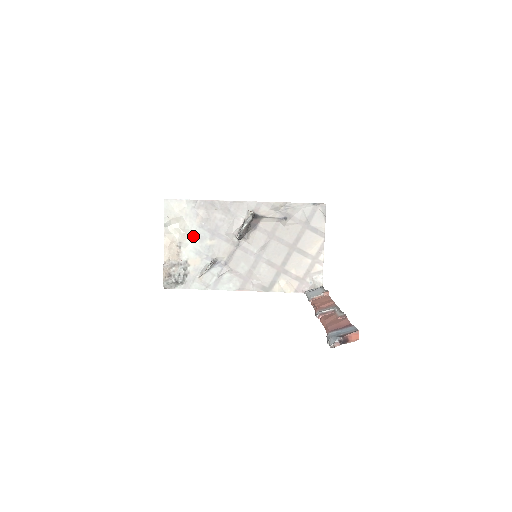
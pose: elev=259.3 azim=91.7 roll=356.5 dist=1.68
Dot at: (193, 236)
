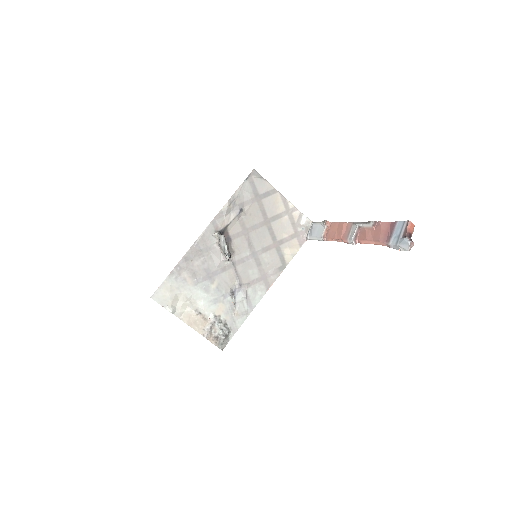
Dot at: (199, 296)
